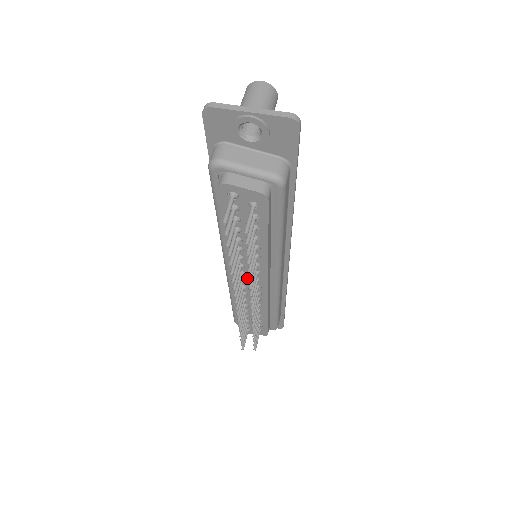
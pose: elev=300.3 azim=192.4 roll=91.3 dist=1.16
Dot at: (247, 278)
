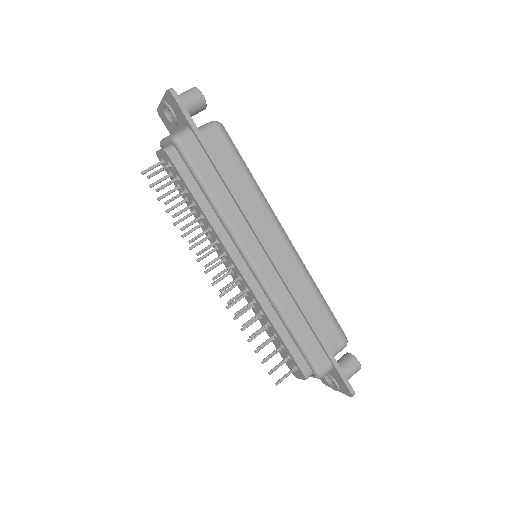
Dot at: occluded
